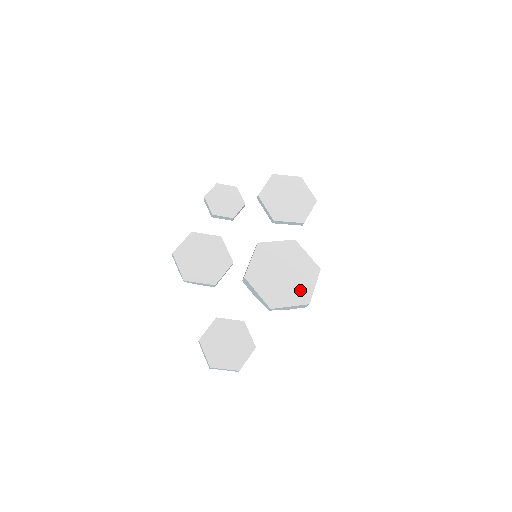
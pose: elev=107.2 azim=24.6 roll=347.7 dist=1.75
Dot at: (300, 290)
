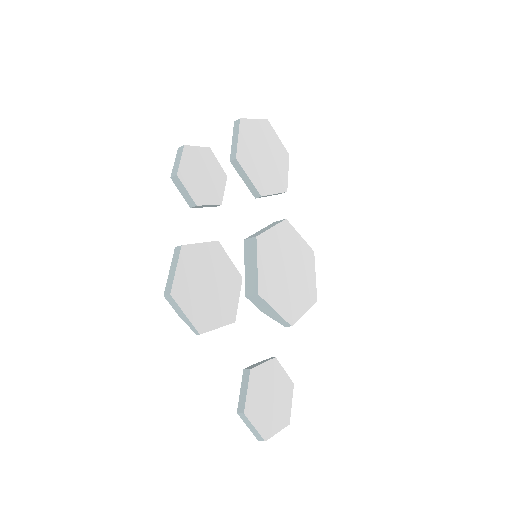
Dot at: (307, 287)
